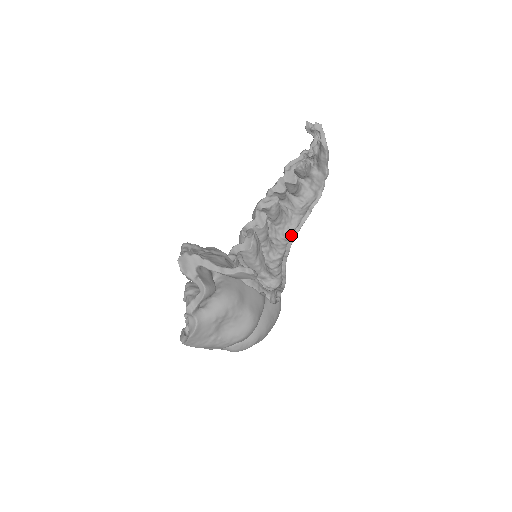
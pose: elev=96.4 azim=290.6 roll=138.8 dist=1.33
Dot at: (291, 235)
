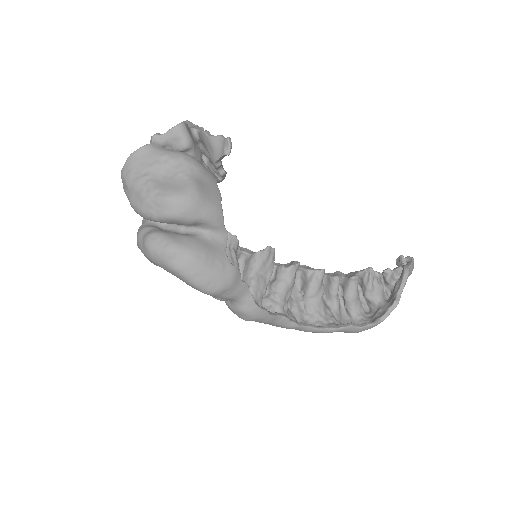
Dot at: (315, 327)
